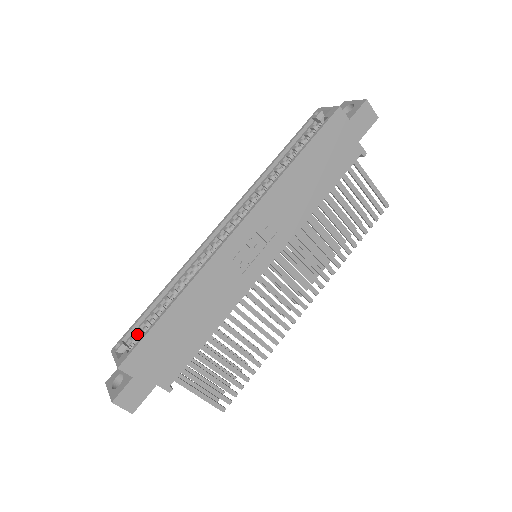
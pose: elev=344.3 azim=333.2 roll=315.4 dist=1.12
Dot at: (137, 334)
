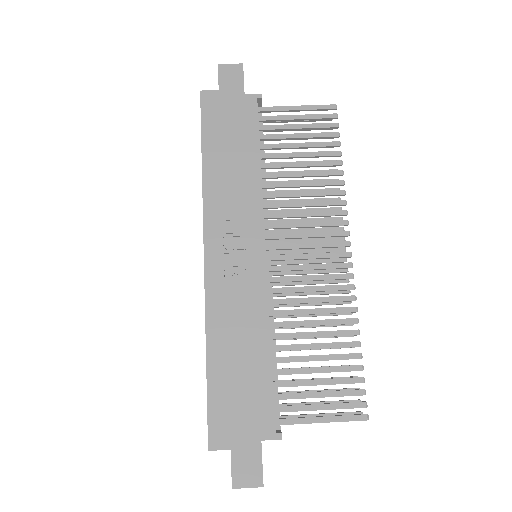
Dot at: occluded
